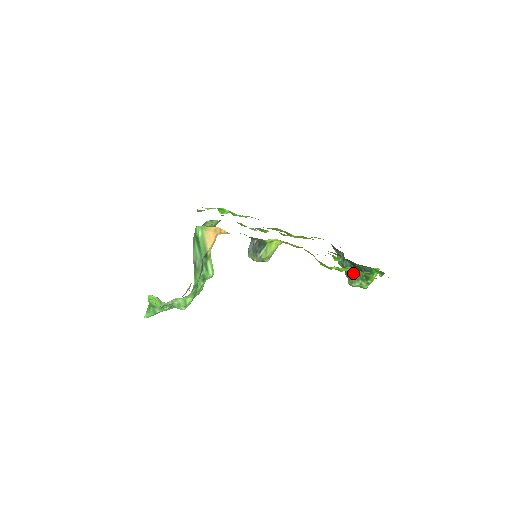
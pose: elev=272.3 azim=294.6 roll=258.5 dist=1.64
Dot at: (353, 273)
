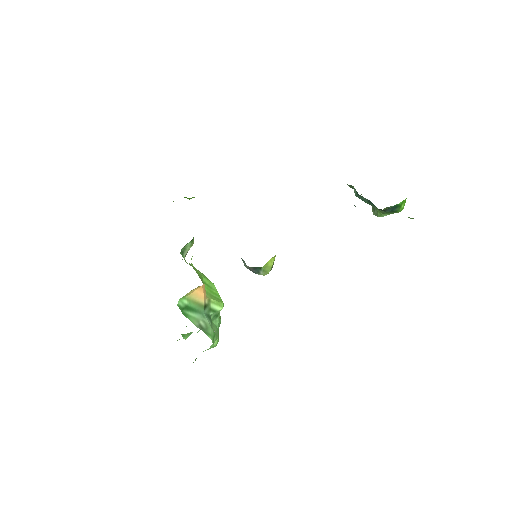
Dot at: (375, 207)
